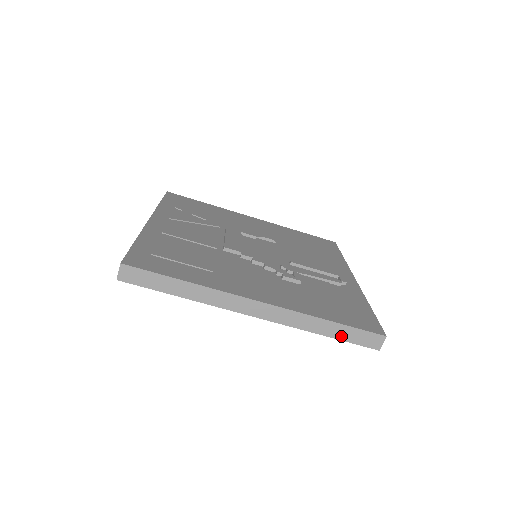
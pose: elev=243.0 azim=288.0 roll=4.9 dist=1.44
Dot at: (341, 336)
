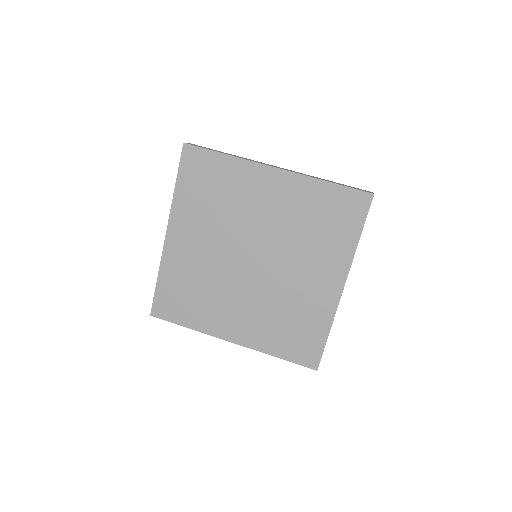
Dot at: (341, 185)
